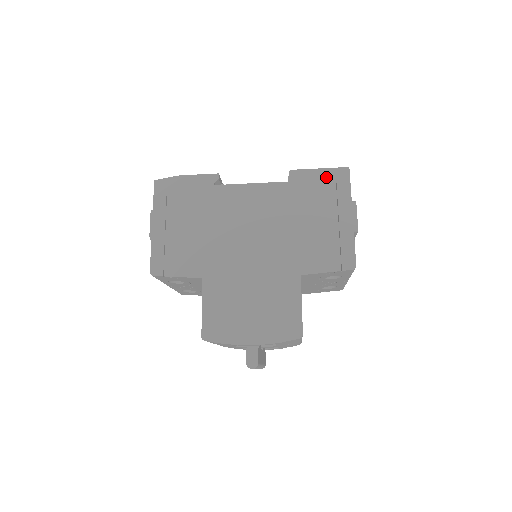
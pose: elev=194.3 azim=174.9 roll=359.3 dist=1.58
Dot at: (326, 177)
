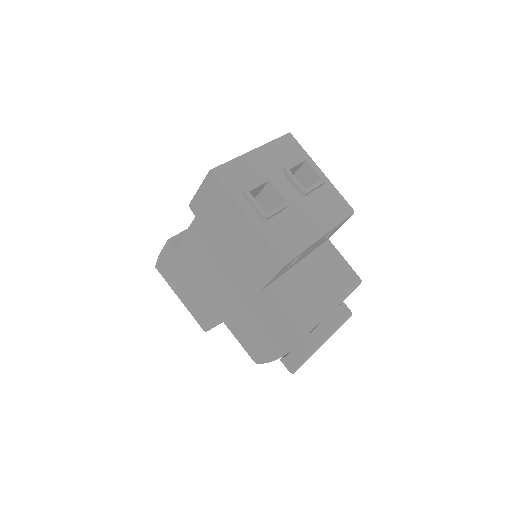
Dot at: (207, 193)
